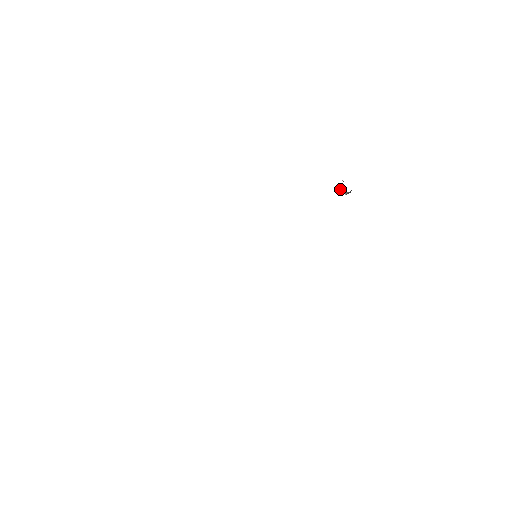
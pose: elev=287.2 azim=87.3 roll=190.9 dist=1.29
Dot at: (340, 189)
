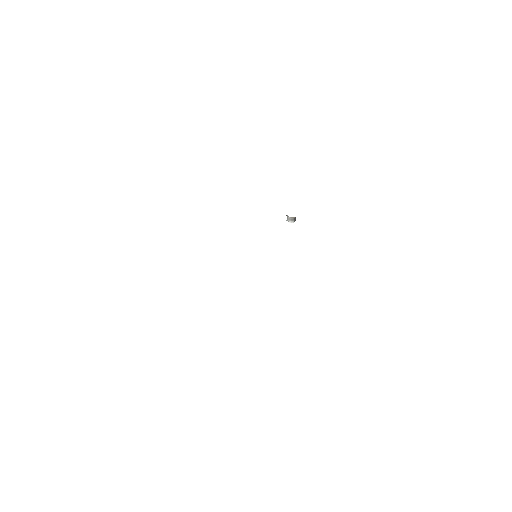
Dot at: (288, 220)
